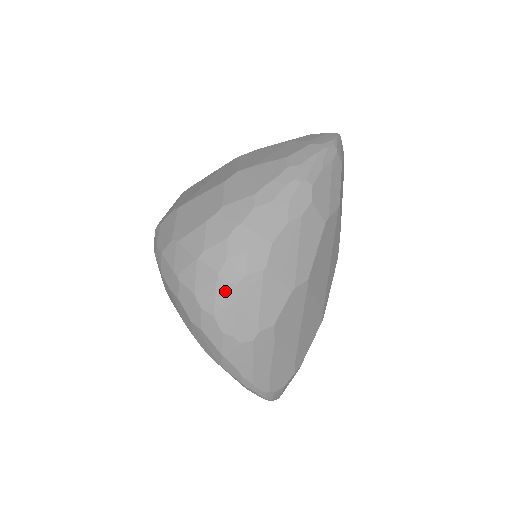
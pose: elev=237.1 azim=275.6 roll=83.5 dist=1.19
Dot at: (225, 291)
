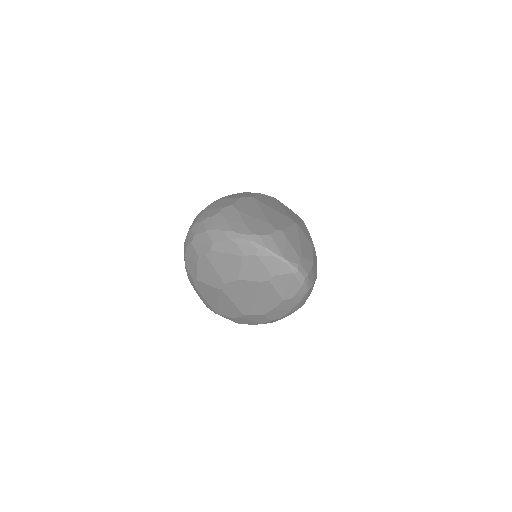
Dot at: (200, 214)
